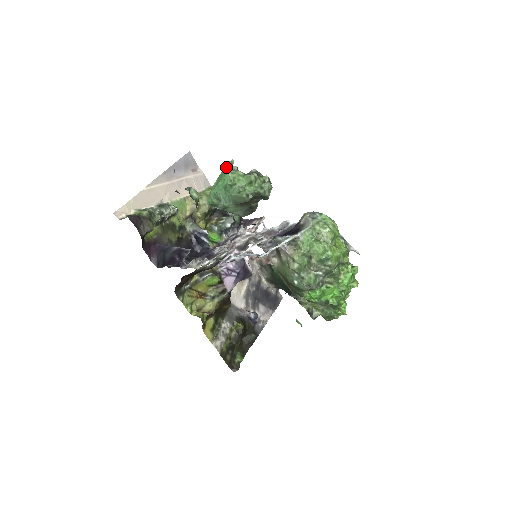
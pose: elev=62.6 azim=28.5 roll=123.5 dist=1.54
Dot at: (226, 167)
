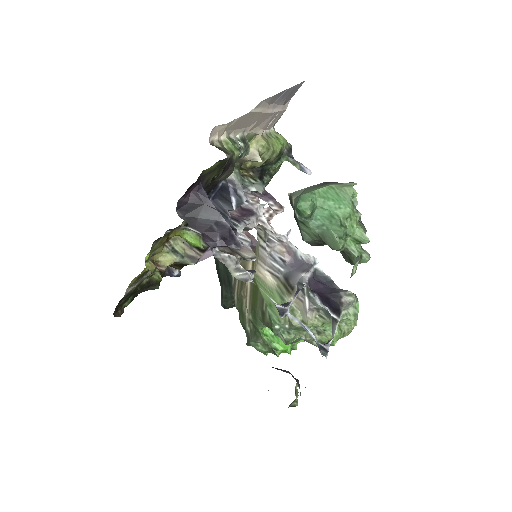
Dot at: (352, 195)
